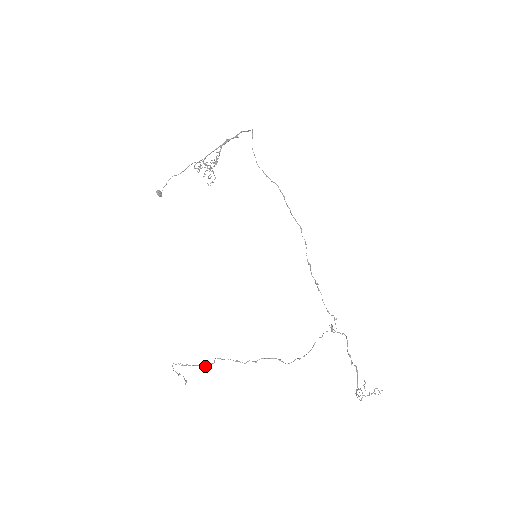
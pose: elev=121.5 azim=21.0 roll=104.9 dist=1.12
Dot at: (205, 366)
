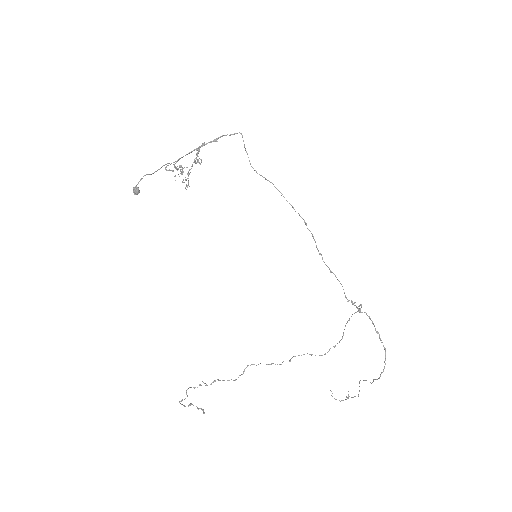
Dot at: (233, 380)
